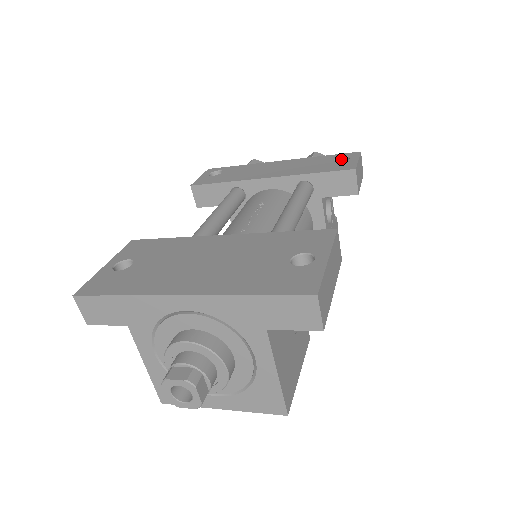
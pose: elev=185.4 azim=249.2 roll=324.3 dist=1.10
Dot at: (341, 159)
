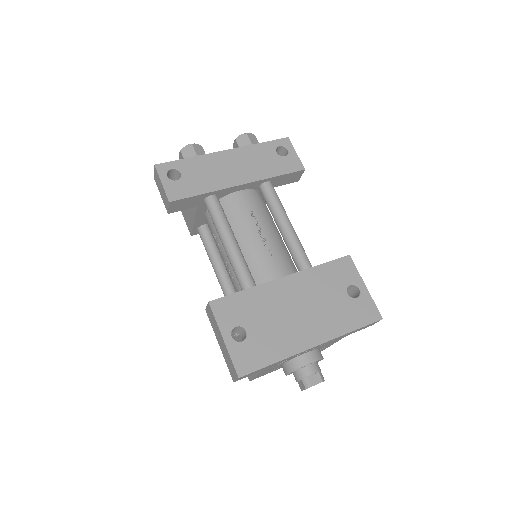
Dot at: (278, 148)
